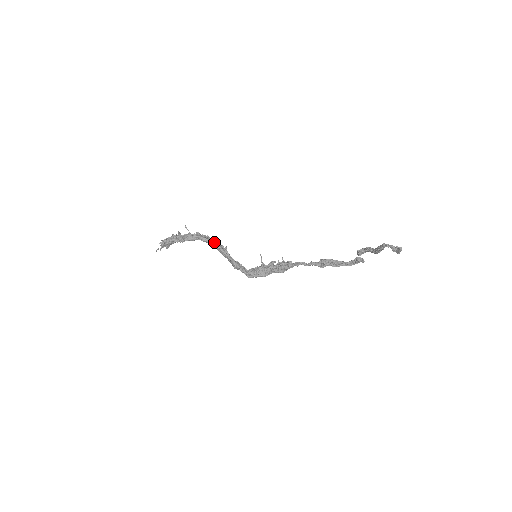
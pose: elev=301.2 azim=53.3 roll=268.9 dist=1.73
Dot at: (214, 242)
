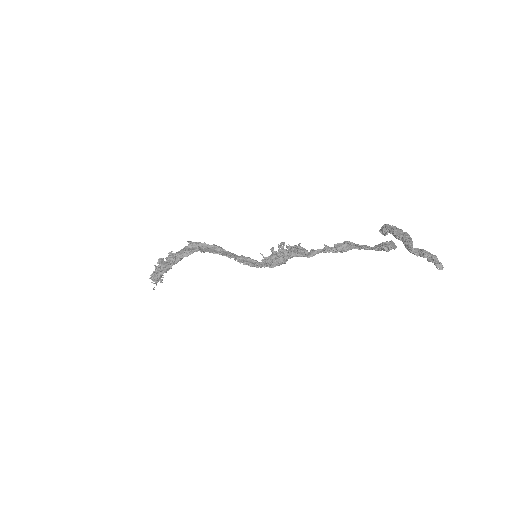
Dot at: occluded
